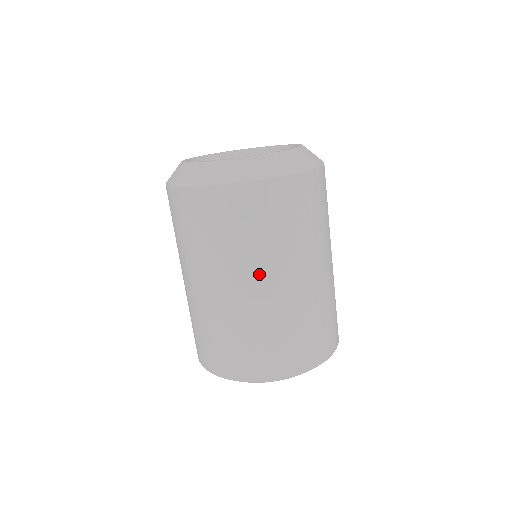
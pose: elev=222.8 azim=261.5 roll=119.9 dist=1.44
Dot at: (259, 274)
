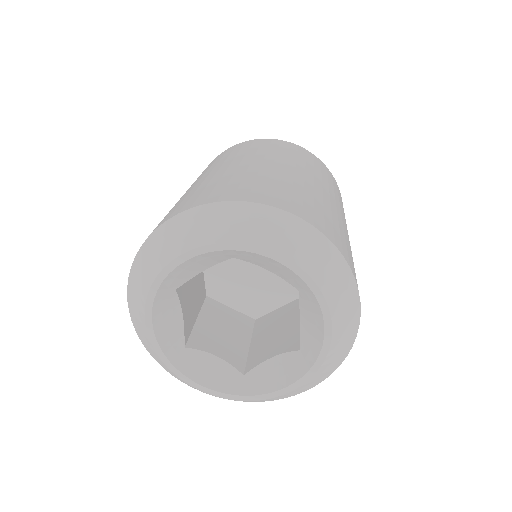
Dot at: occluded
